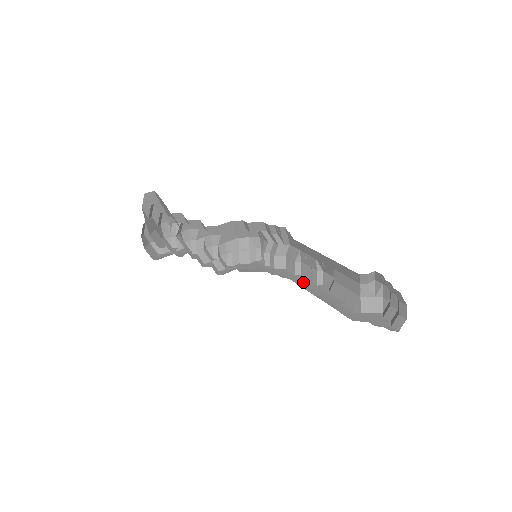
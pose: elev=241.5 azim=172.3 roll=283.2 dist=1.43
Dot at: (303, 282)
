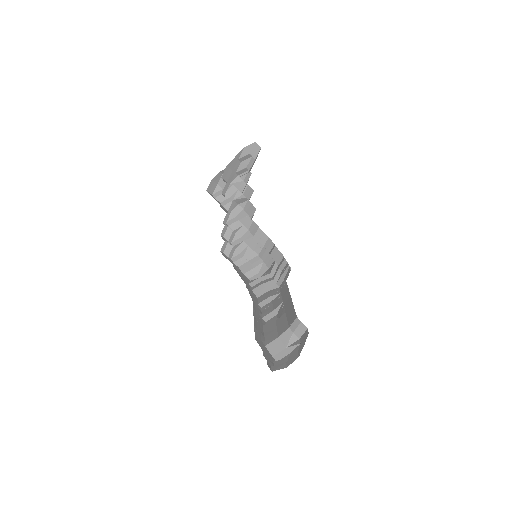
Dot at: (257, 308)
